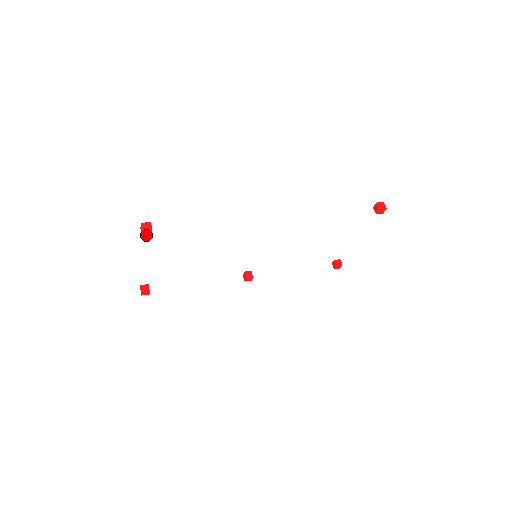
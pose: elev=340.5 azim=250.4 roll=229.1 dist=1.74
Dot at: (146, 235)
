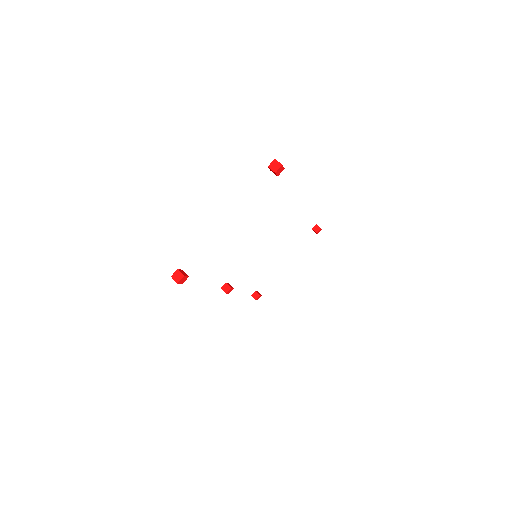
Dot at: (277, 173)
